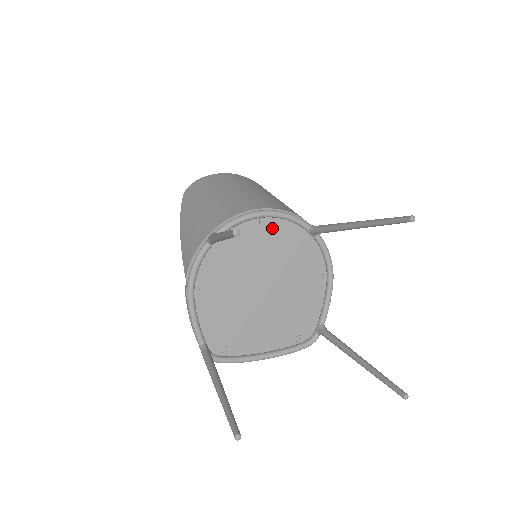
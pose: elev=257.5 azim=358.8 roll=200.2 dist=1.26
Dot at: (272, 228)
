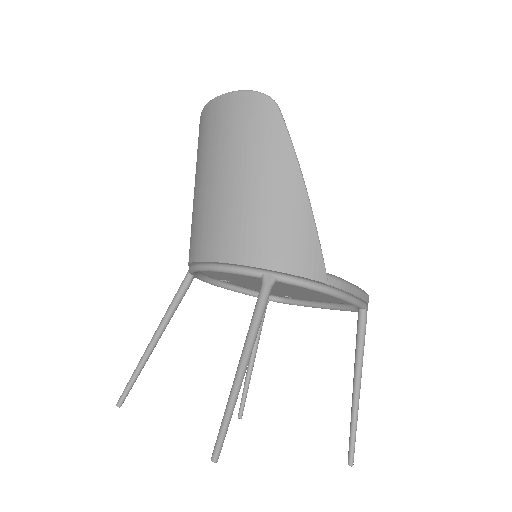
Dot at: occluded
